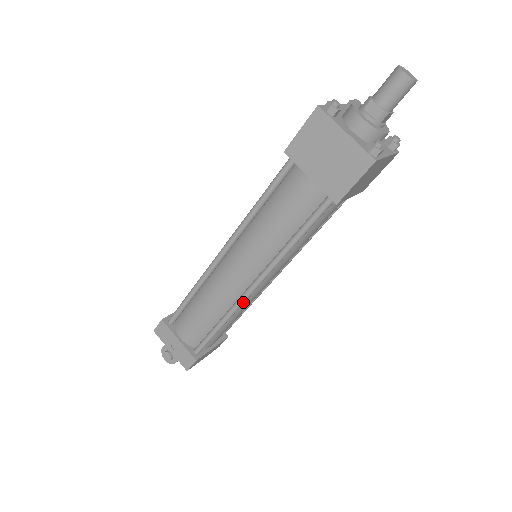
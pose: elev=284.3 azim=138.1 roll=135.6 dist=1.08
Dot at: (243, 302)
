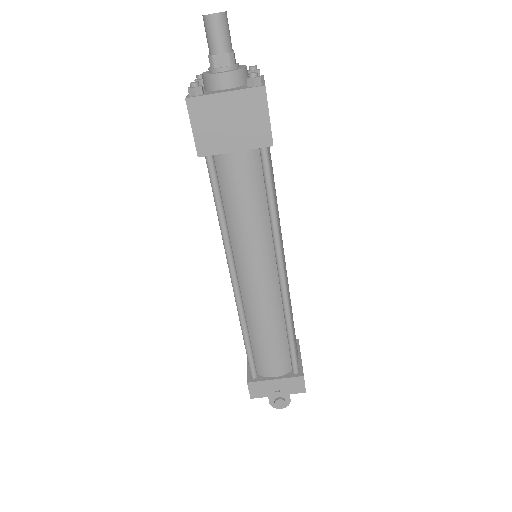
Dot at: (287, 293)
